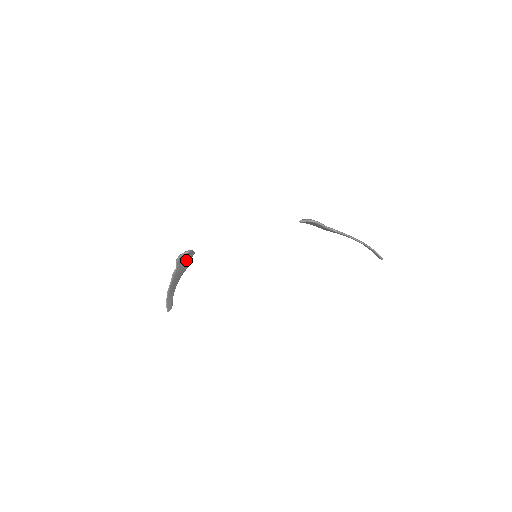
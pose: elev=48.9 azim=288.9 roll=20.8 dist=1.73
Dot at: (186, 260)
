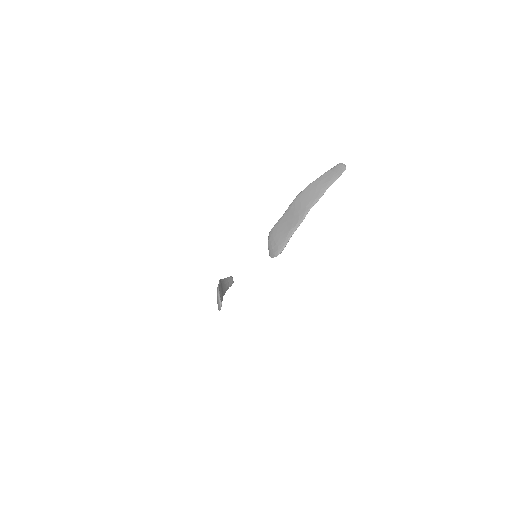
Dot at: occluded
